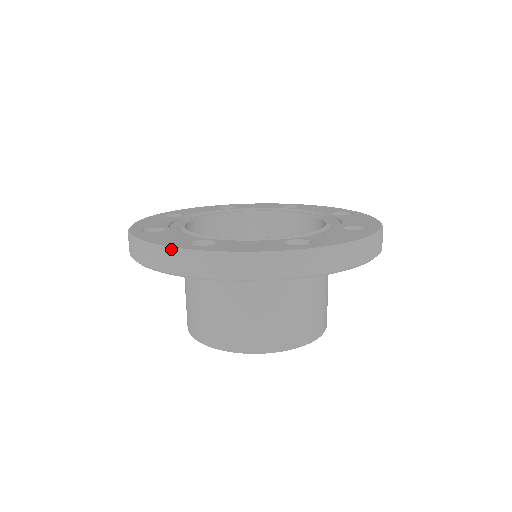
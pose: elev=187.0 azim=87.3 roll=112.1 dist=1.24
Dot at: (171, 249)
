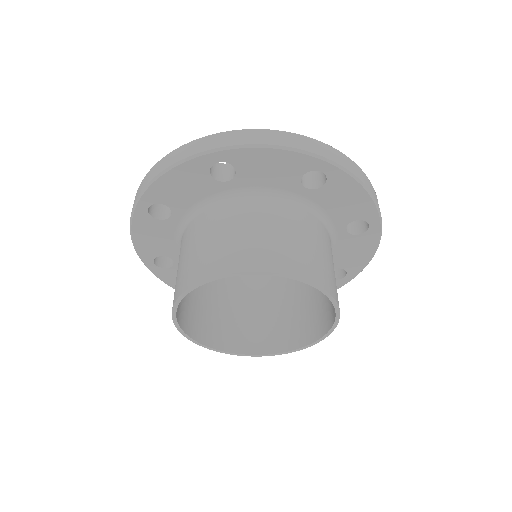
Dot at: occluded
